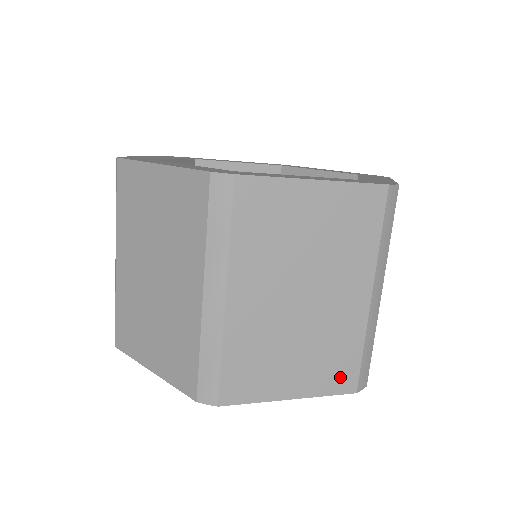
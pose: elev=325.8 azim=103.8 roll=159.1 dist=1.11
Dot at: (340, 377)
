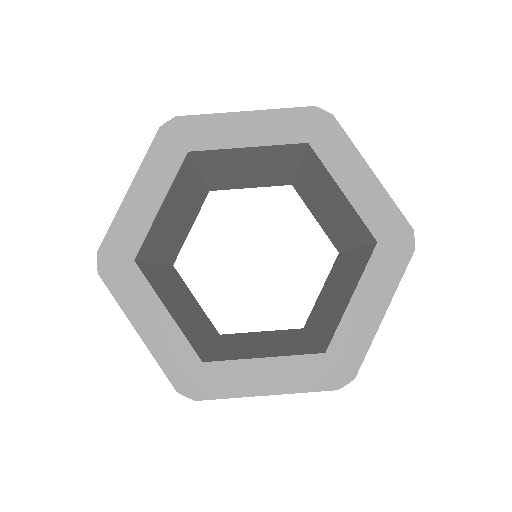
Dot at: occluded
